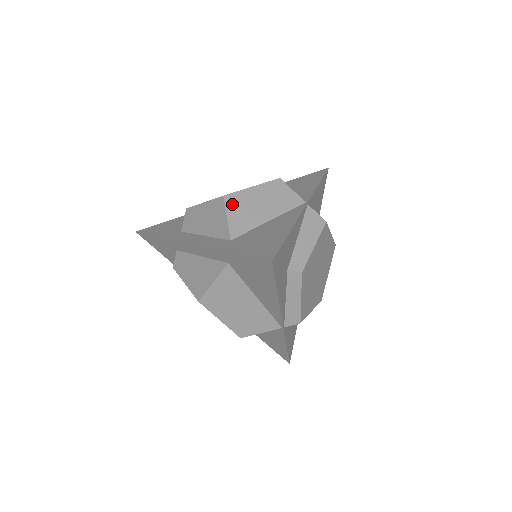
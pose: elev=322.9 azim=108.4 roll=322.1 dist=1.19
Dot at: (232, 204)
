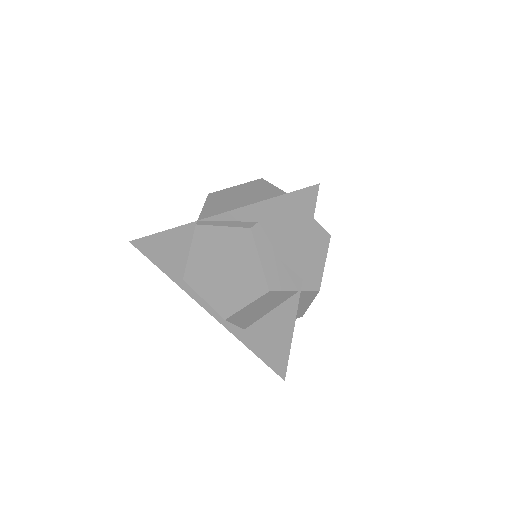
Dot at: (235, 320)
